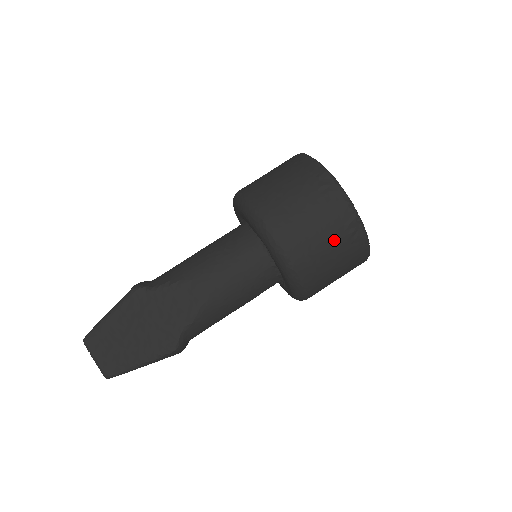
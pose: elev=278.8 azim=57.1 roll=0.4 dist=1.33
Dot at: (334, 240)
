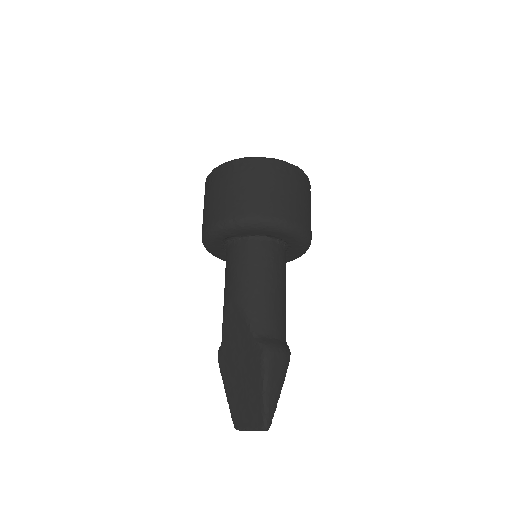
Dot at: (238, 182)
